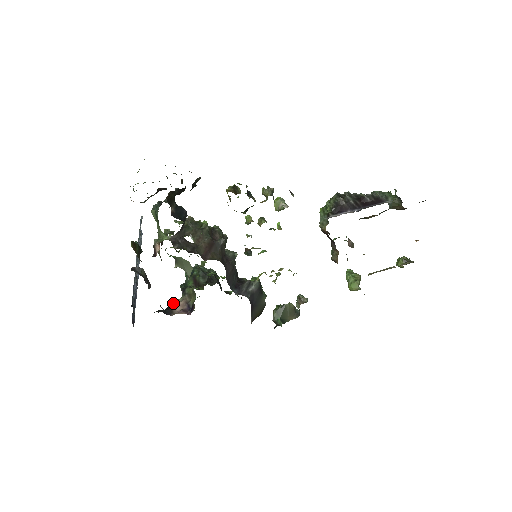
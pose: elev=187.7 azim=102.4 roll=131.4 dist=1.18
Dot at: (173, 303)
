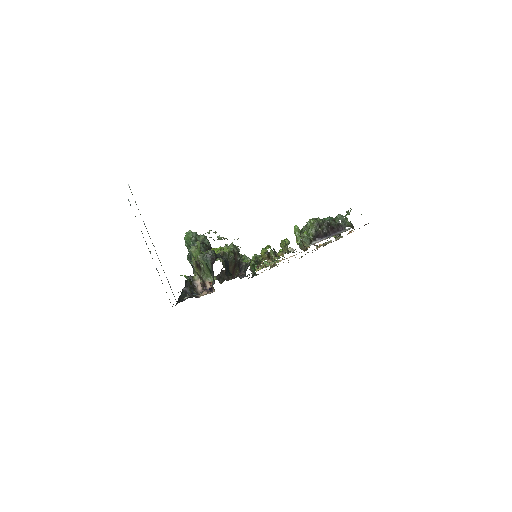
Dot at: (191, 279)
